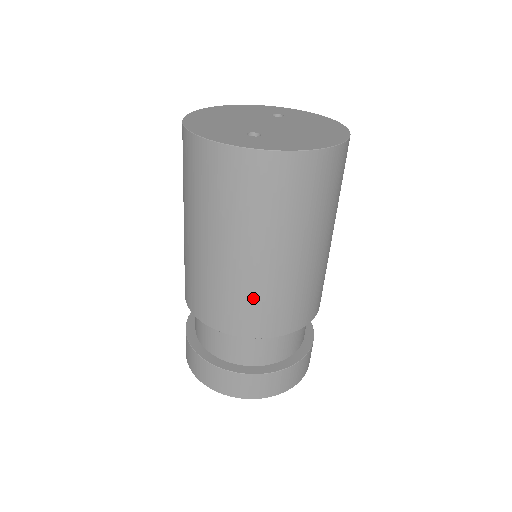
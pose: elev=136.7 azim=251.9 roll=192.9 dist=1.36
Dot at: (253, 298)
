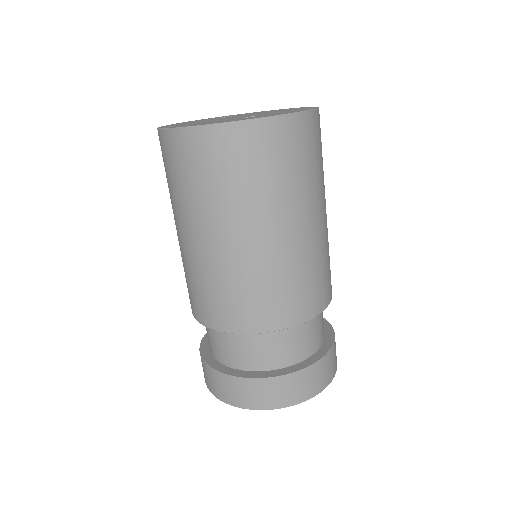
Dot at: (304, 273)
